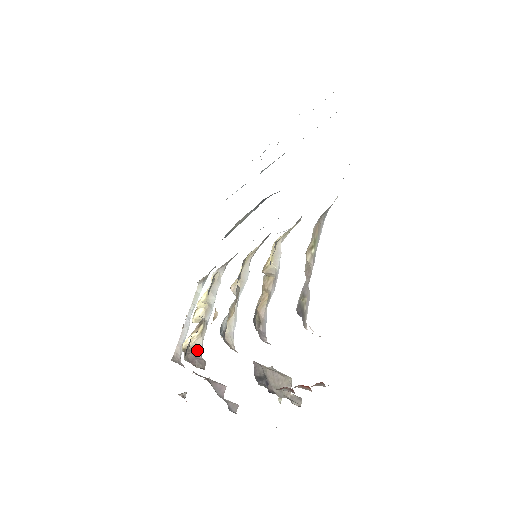
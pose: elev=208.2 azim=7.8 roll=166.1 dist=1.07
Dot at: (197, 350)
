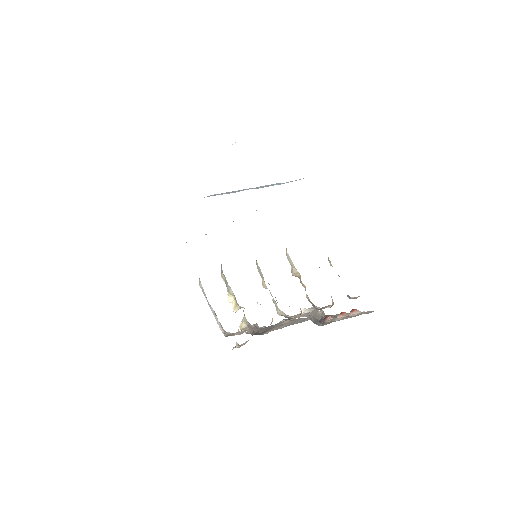
Dot at: (249, 324)
